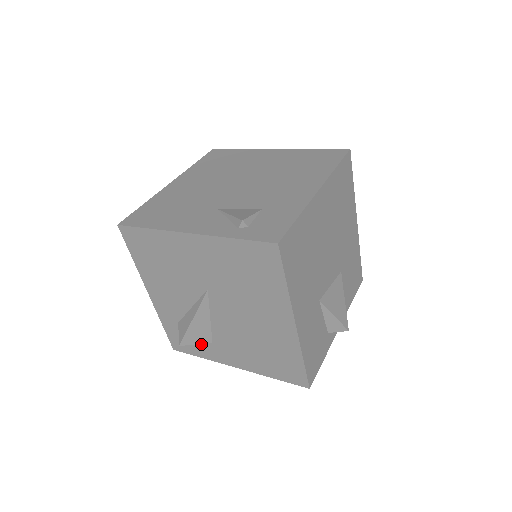
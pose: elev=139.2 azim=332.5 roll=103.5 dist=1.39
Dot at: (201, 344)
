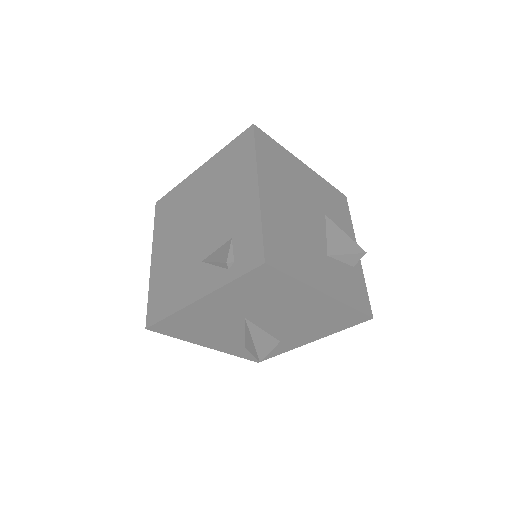
Dot at: occluded
